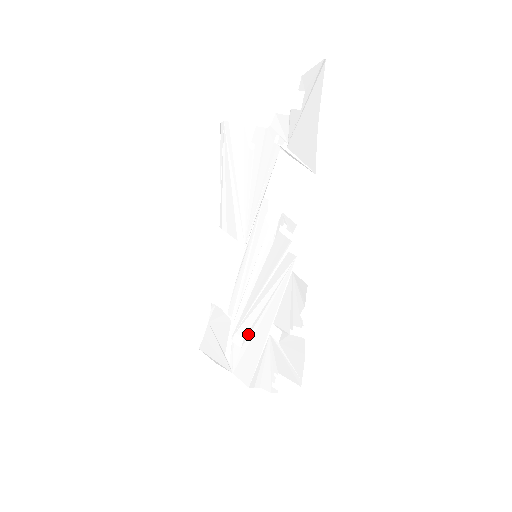
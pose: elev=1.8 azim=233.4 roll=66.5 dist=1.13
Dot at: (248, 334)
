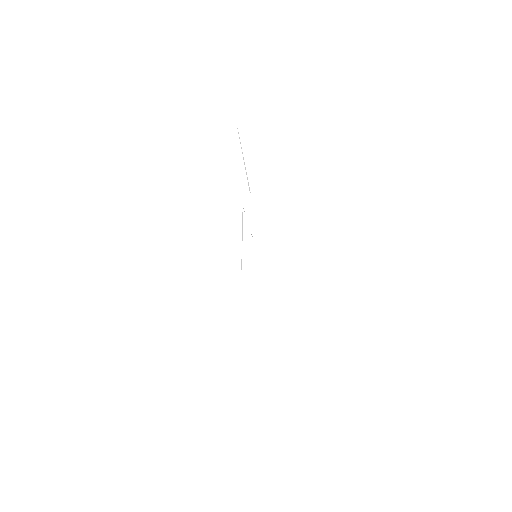
Dot at: occluded
